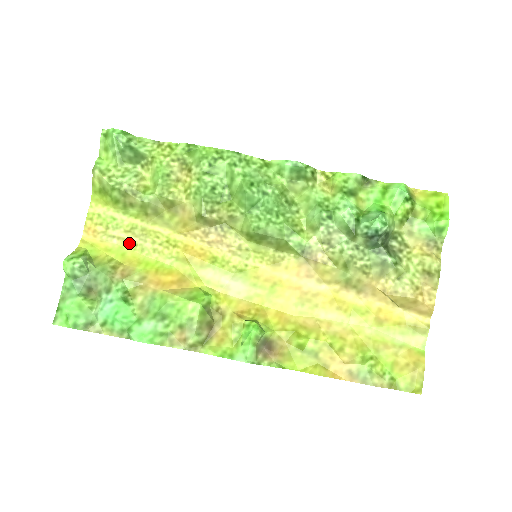
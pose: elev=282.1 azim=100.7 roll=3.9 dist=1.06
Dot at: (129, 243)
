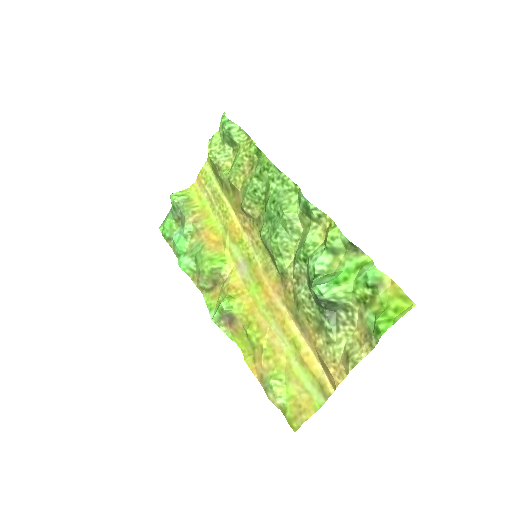
Dot at: (210, 200)
